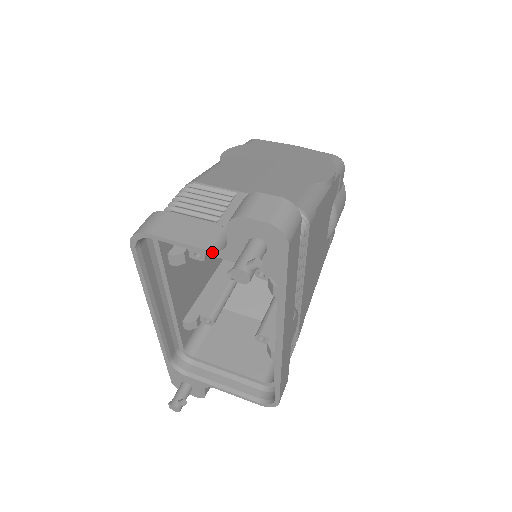
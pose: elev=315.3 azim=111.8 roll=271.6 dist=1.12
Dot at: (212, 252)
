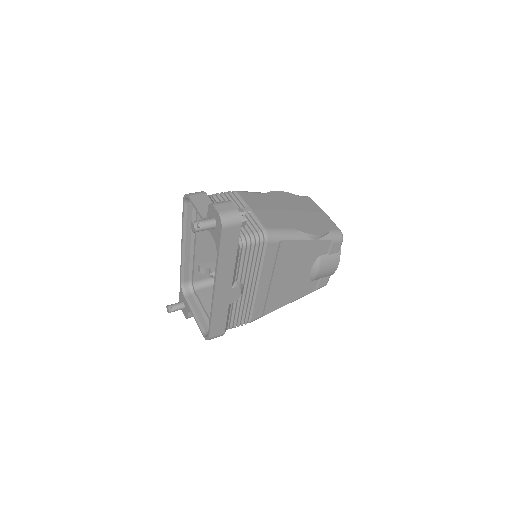
Dot at: (203, 218)
